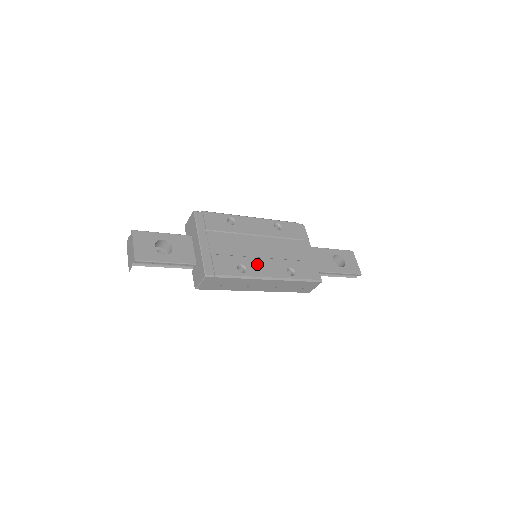
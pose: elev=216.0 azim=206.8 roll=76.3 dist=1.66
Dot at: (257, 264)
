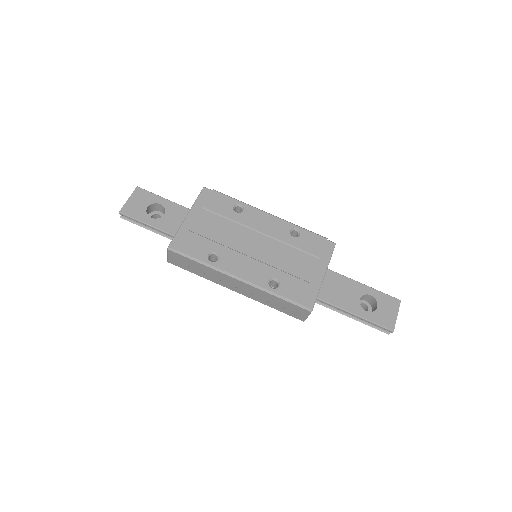
Dot at: (236, 259)
